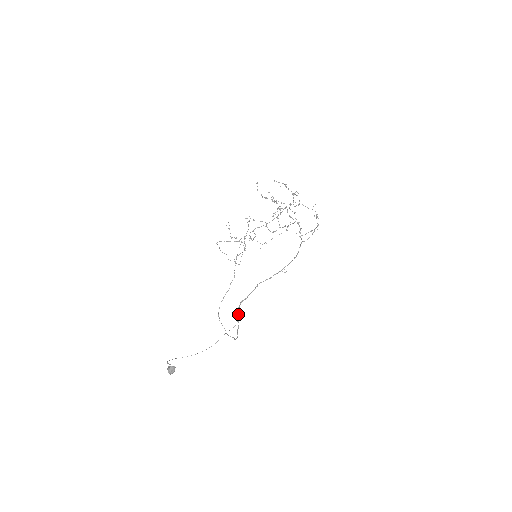
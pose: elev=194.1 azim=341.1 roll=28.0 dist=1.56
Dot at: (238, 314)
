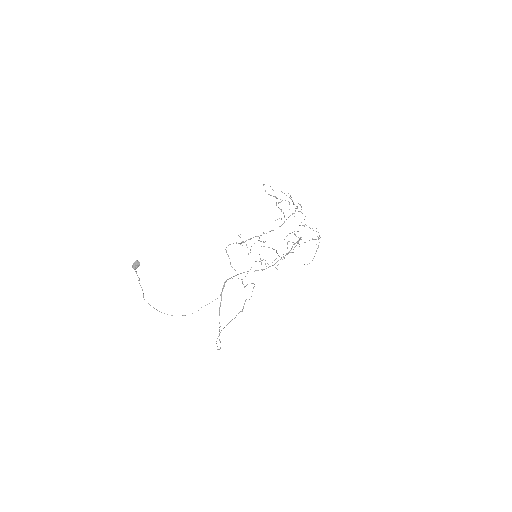
Dot at: (223, 288)
